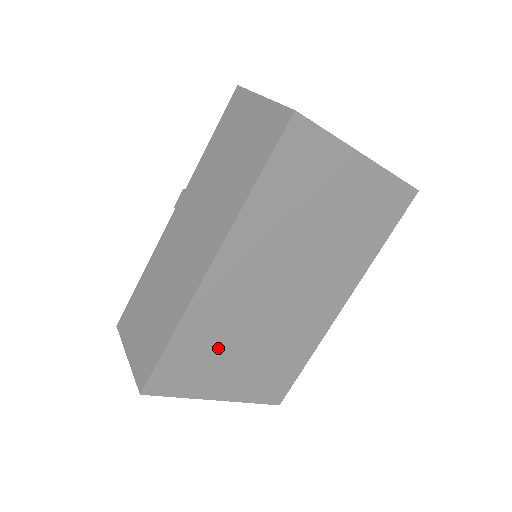
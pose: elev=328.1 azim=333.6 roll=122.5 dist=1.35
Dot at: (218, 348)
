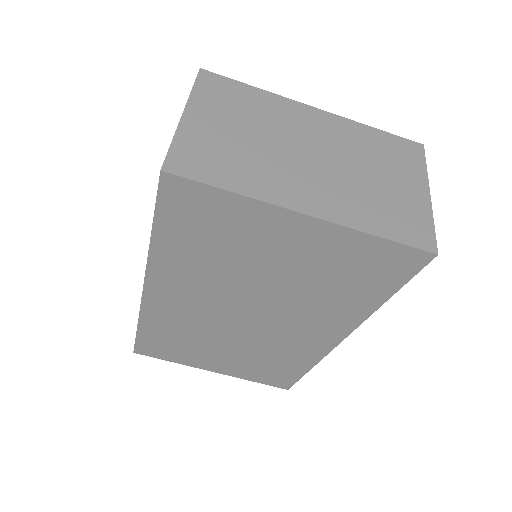
Dot at: (191, 342)
